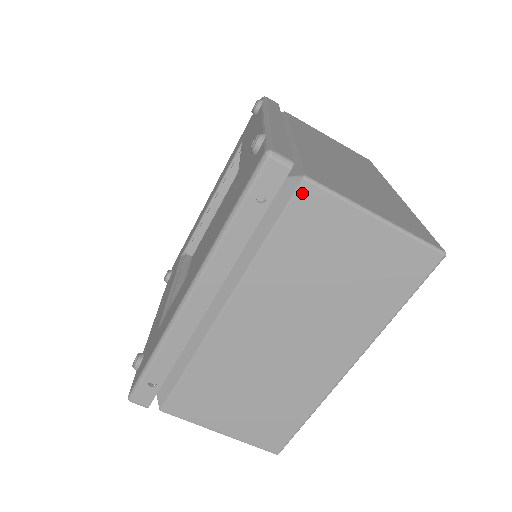
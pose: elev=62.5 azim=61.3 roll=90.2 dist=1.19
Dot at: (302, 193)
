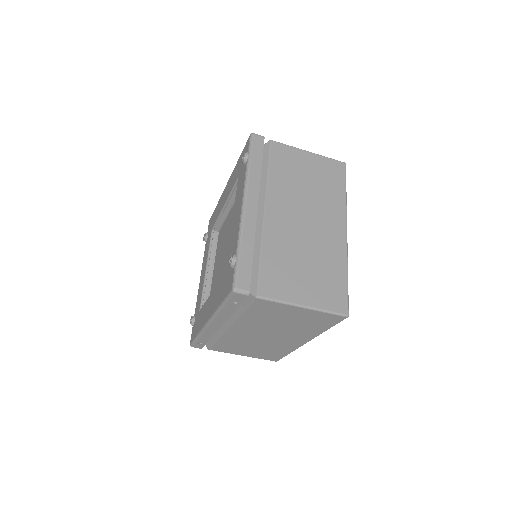
Dot at: (257, 301)
